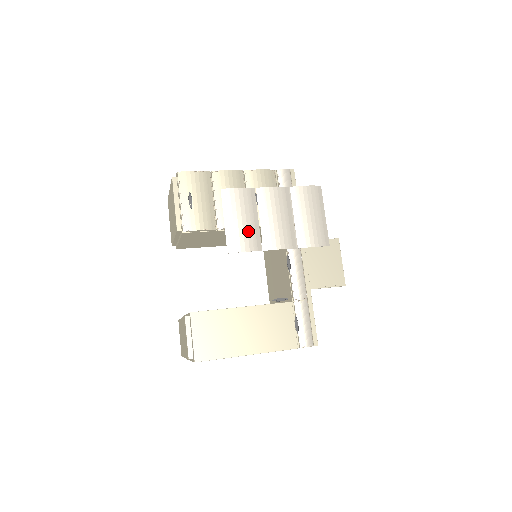
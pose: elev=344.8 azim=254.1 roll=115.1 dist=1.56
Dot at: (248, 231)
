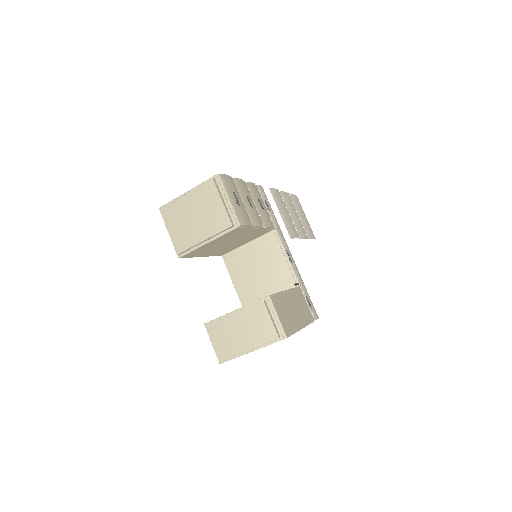
Dot at: (292, 223)
